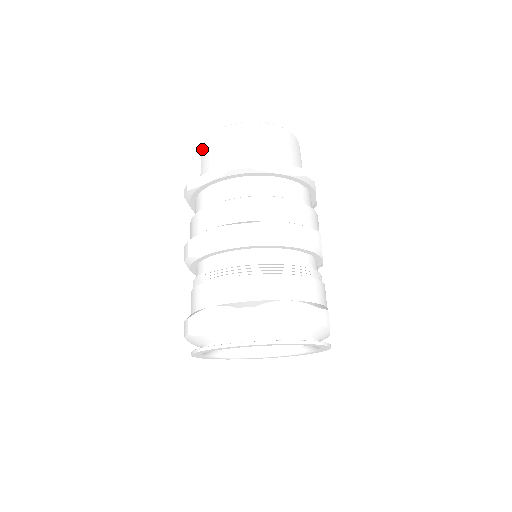
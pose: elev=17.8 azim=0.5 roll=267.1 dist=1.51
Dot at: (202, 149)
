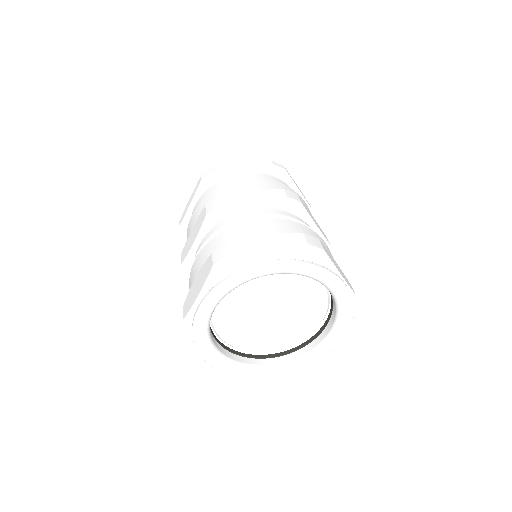
Dot at: (212, 165)
